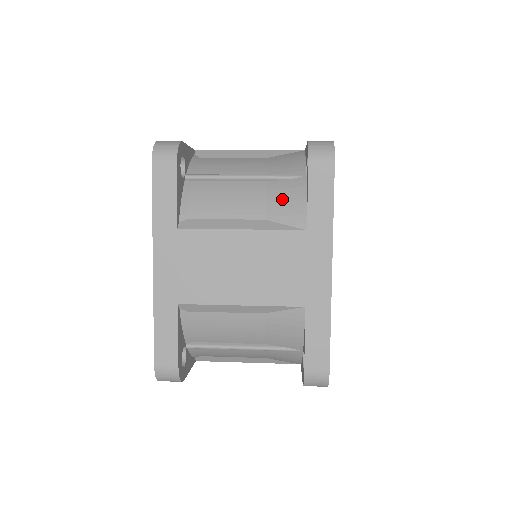
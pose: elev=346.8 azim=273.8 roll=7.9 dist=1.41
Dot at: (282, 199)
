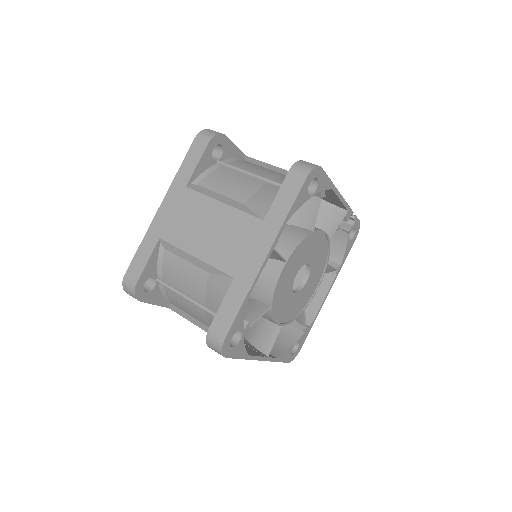
Dot at: occluded
